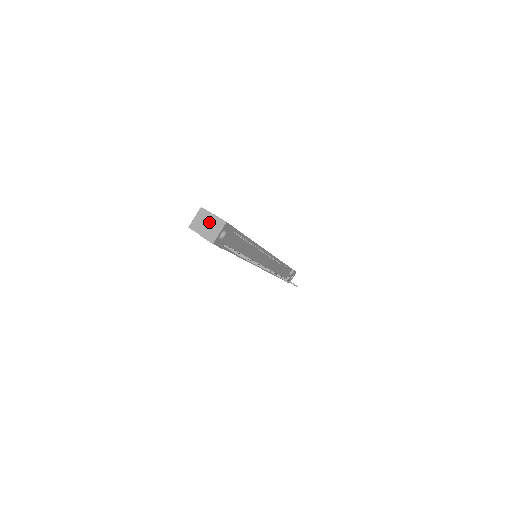
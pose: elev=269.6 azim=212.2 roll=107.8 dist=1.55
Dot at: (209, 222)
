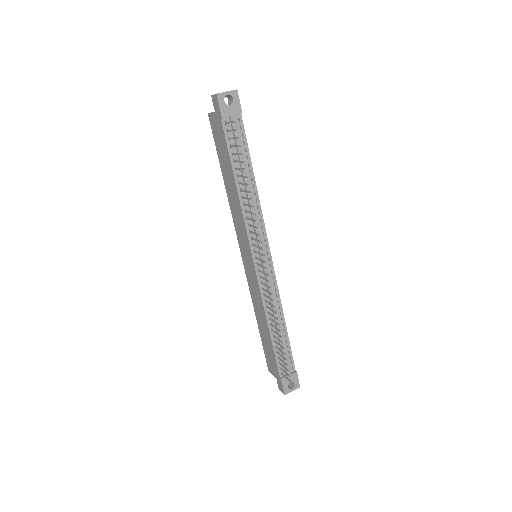
Dot at: occluded
